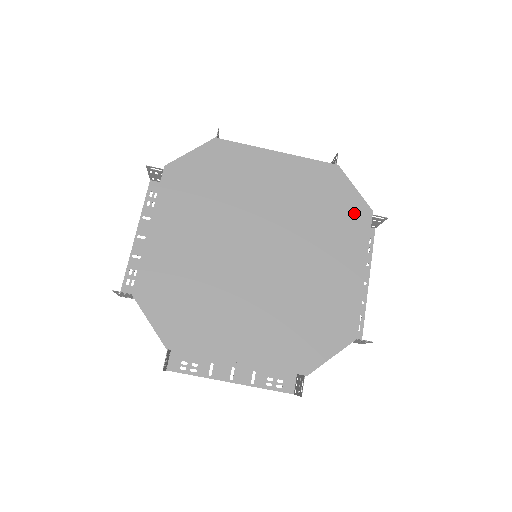
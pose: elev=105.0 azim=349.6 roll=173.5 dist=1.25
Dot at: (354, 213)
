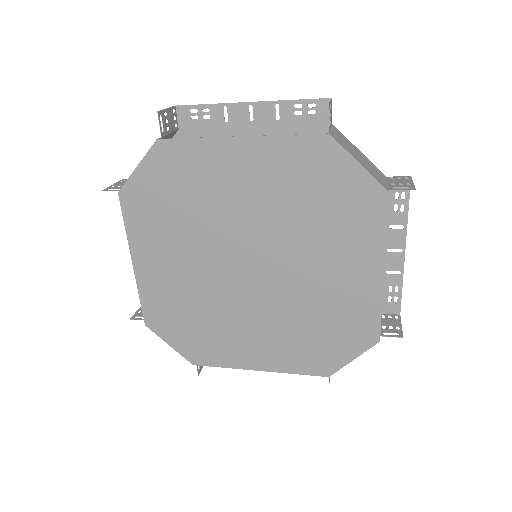
Dot at: (361, 200)
